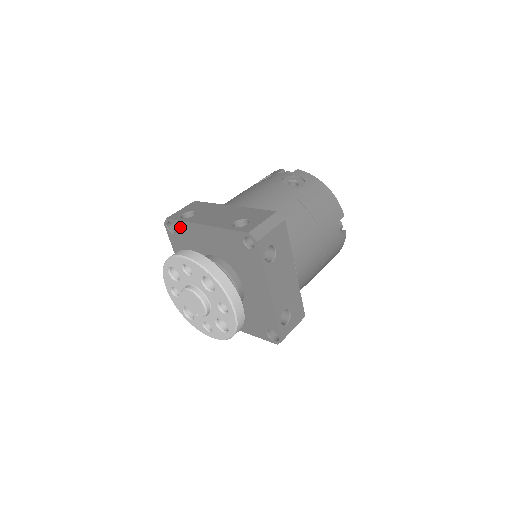
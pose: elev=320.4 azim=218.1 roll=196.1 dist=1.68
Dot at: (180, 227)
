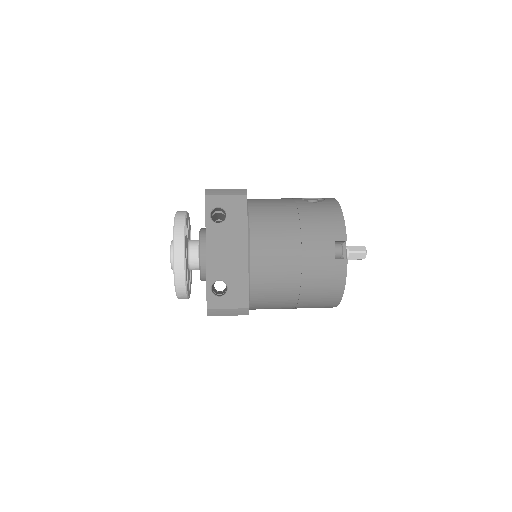
Dot at: occluded
